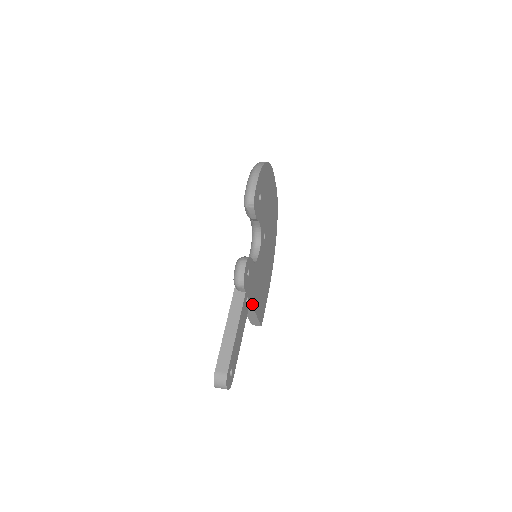
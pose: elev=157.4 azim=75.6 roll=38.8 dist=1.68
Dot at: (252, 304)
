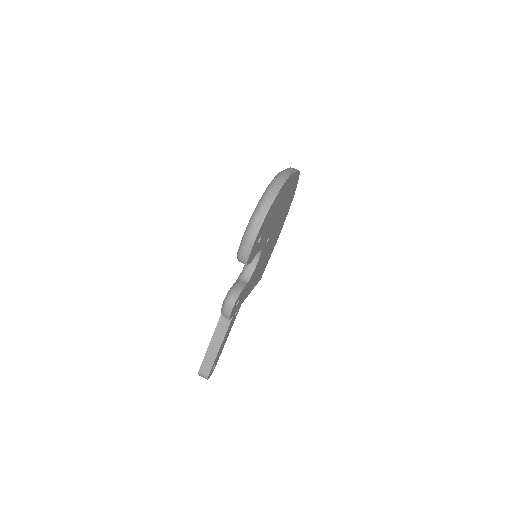
Dot at: occluded
